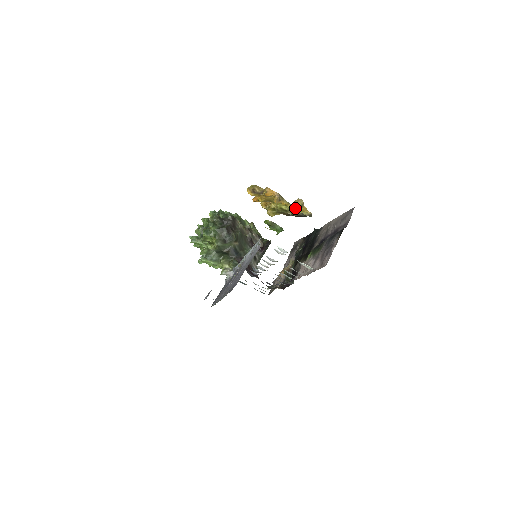
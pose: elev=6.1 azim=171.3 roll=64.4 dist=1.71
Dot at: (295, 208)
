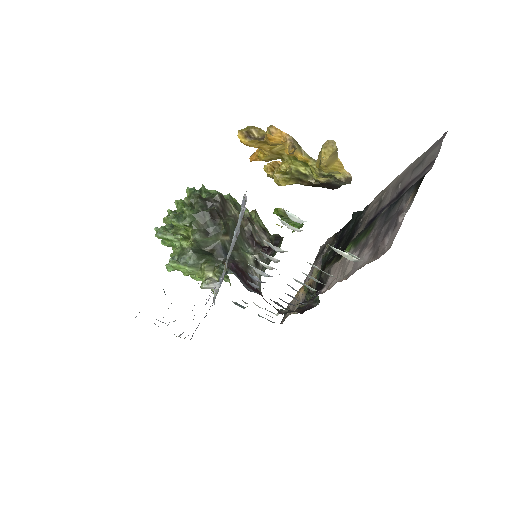
Dot at: (322, 160)
